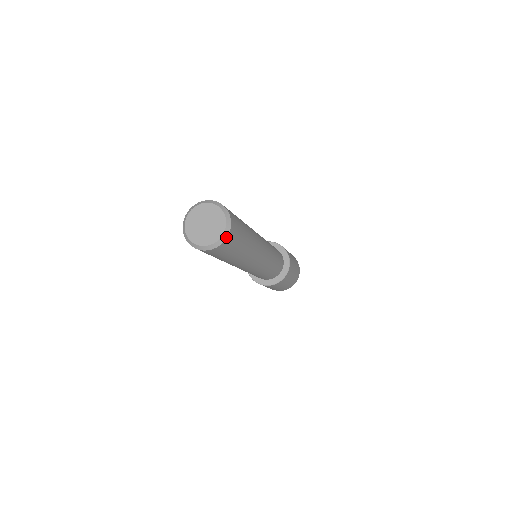
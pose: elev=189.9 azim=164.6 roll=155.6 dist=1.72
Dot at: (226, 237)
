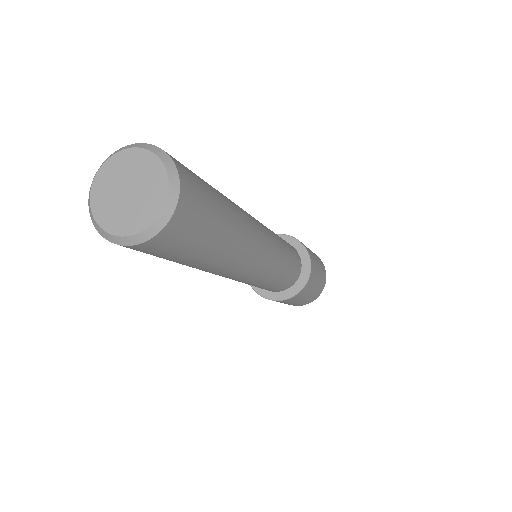
Dot at: (175, 202)
